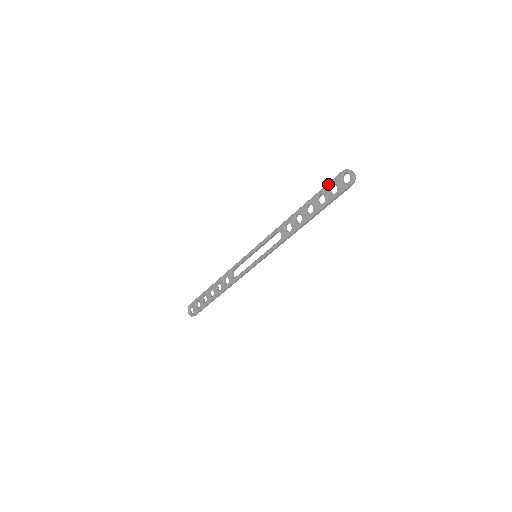
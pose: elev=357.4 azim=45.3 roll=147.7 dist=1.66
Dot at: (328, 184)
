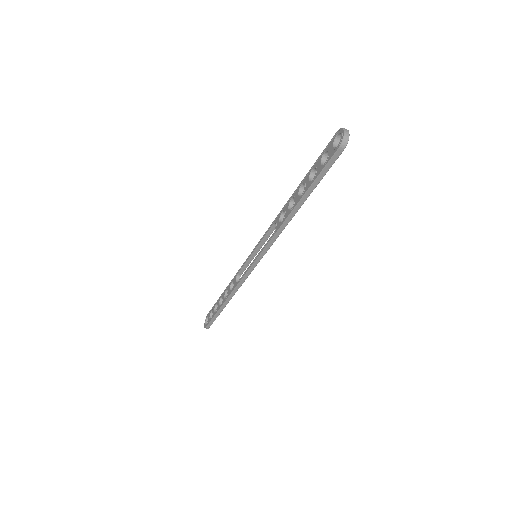
Dot at: (322, 152)
